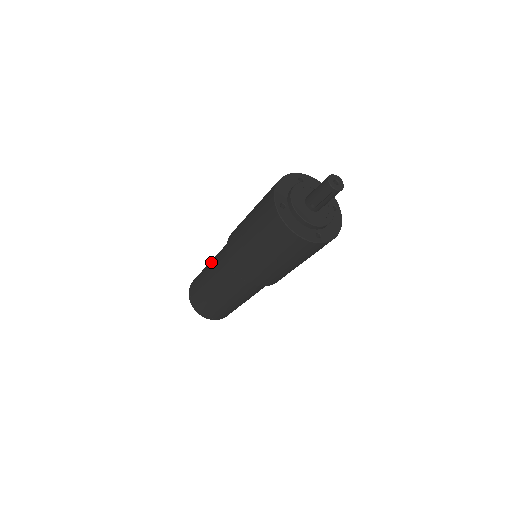
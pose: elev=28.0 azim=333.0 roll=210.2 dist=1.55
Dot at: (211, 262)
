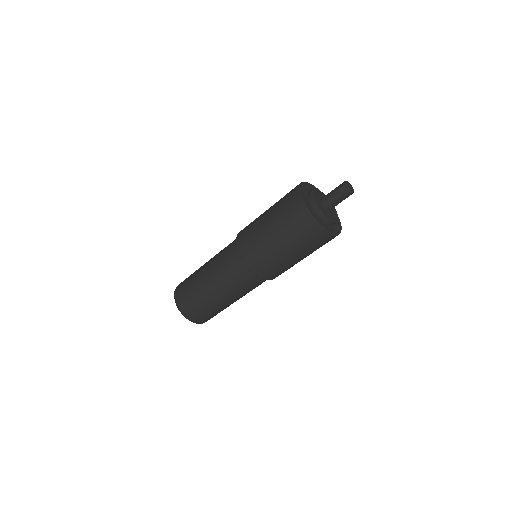
Dot at: (209, 272)
